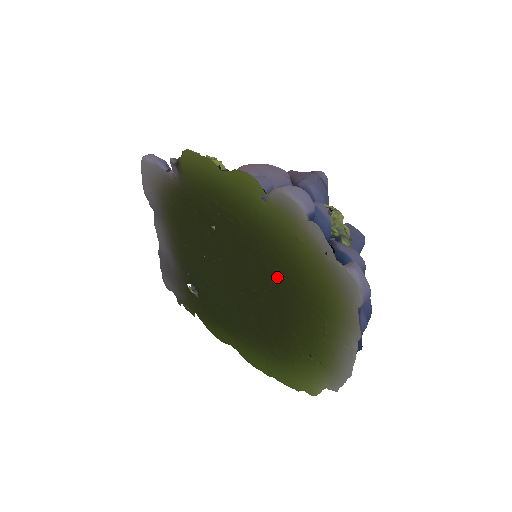
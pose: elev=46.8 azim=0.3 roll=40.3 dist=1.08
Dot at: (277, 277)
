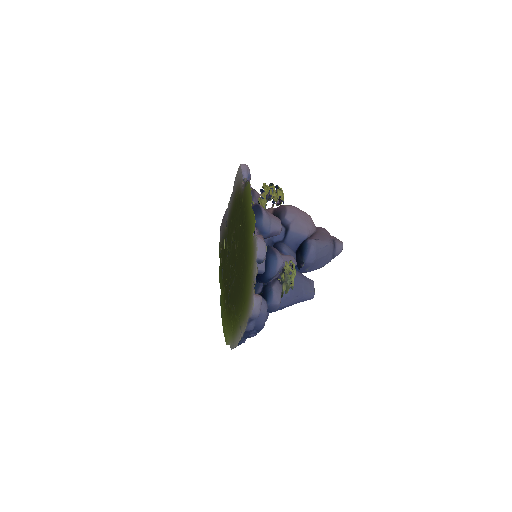
Dot at: (242, 274)
